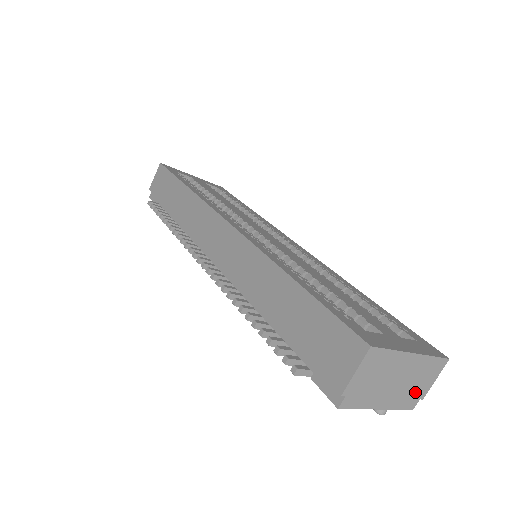
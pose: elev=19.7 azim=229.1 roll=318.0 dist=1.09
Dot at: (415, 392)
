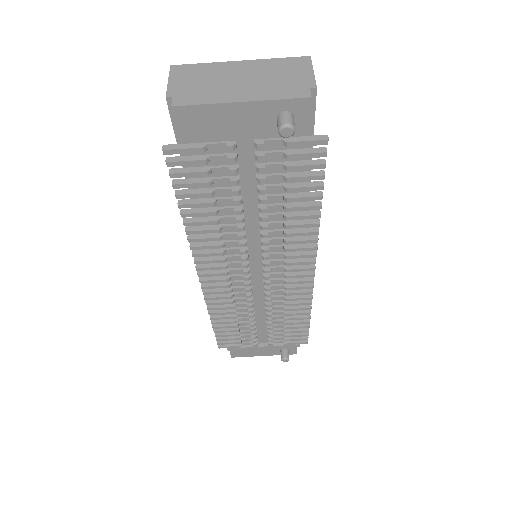
Dot at: (290, 84)
